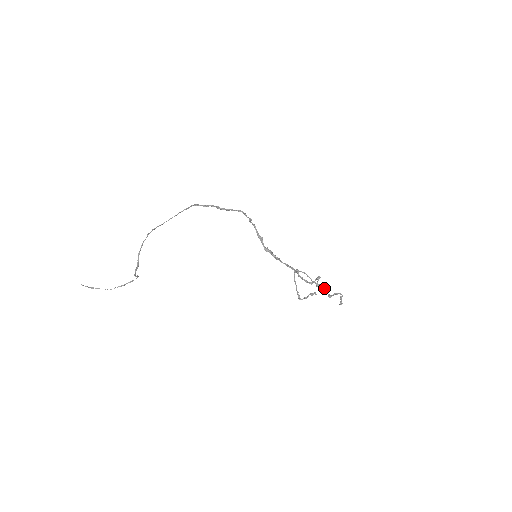
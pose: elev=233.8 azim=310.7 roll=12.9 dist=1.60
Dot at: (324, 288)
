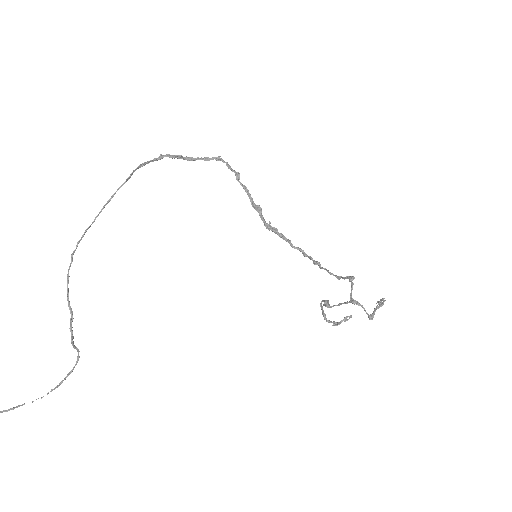
Dot at: (363, 308)
